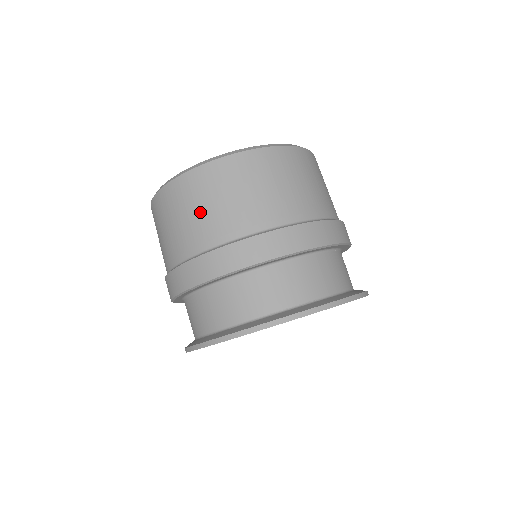
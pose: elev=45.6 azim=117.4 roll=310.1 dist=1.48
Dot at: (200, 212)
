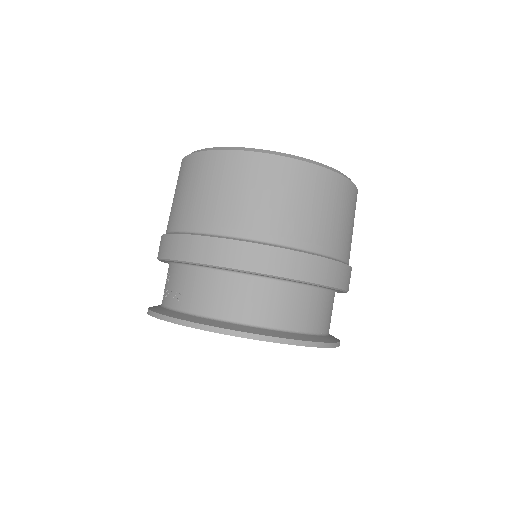
Dot at: (281, 203)
